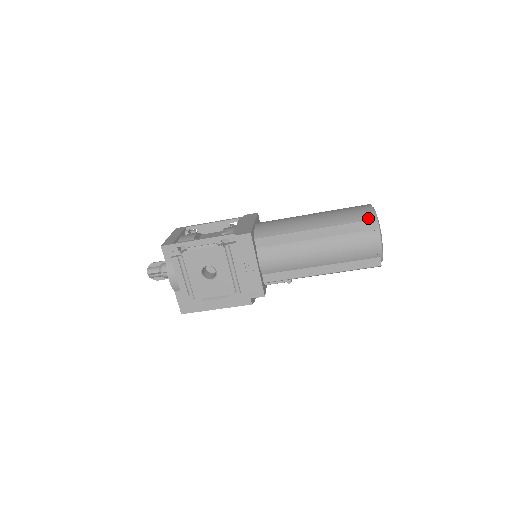
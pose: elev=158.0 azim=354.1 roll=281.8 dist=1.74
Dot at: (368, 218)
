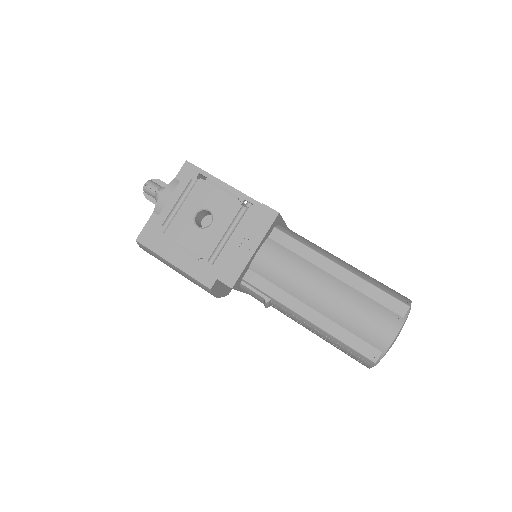
Dot at: (402, 299)
